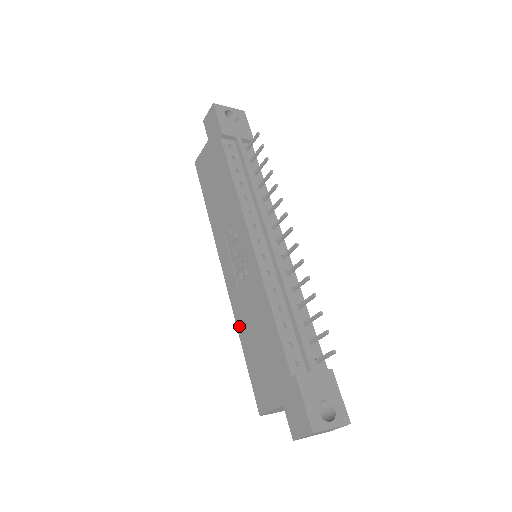
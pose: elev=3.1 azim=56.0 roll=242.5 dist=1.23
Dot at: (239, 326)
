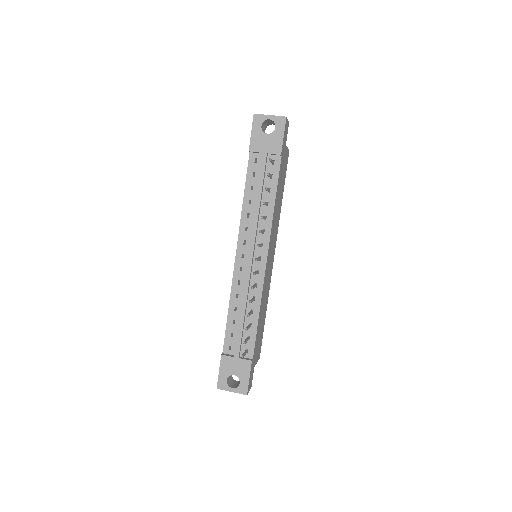
Dot at: occluded
